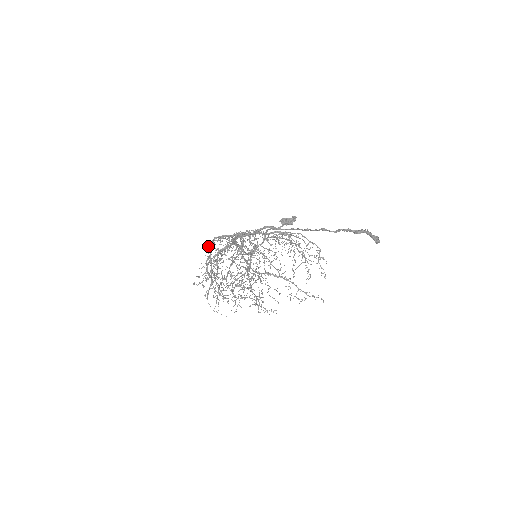
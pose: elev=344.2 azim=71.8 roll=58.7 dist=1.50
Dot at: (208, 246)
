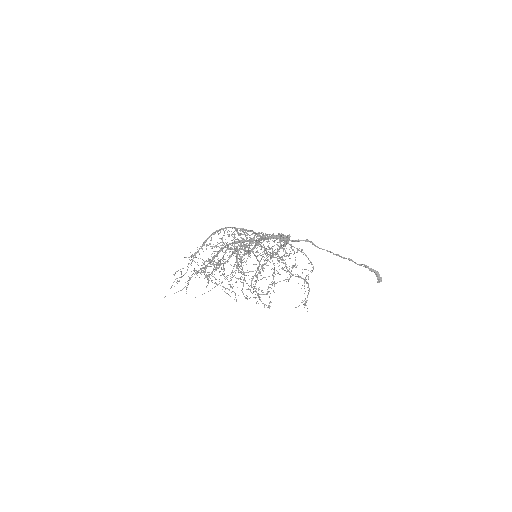
Dot at: (220, 231)
